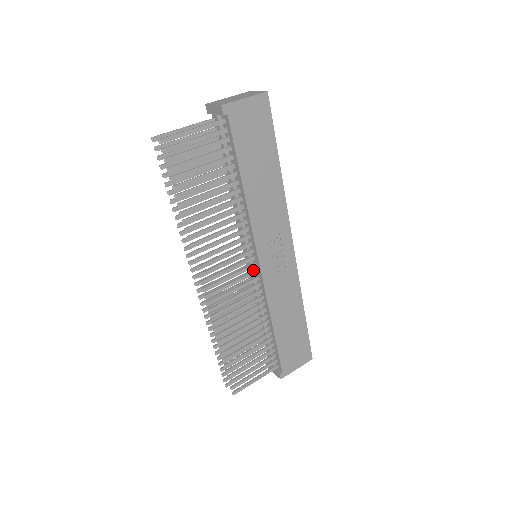
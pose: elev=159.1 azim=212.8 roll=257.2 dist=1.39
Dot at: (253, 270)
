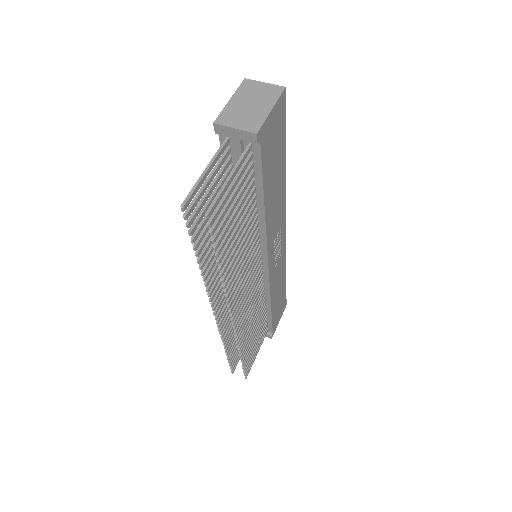
Dot at: occluded
